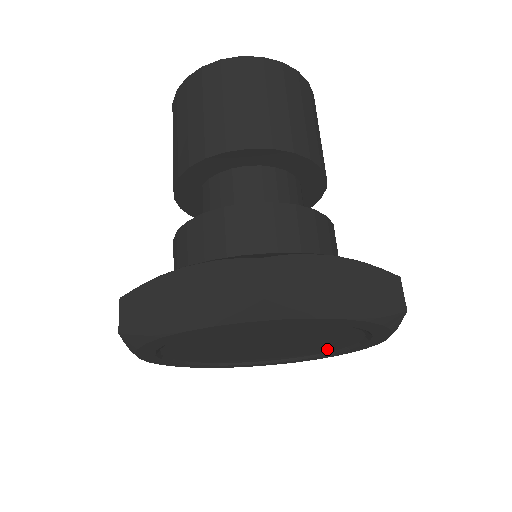
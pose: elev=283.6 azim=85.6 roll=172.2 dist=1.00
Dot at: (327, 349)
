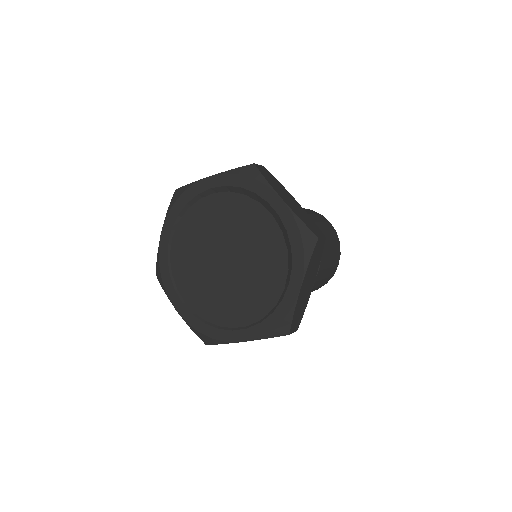
Dot at: (258, 309)
